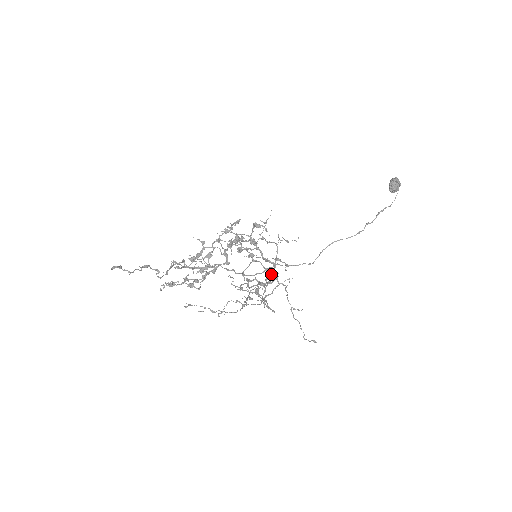
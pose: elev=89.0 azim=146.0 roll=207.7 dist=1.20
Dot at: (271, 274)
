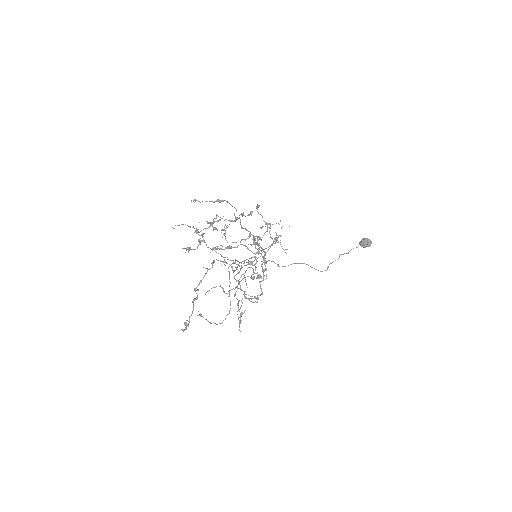
Dot at: (253, 265)
